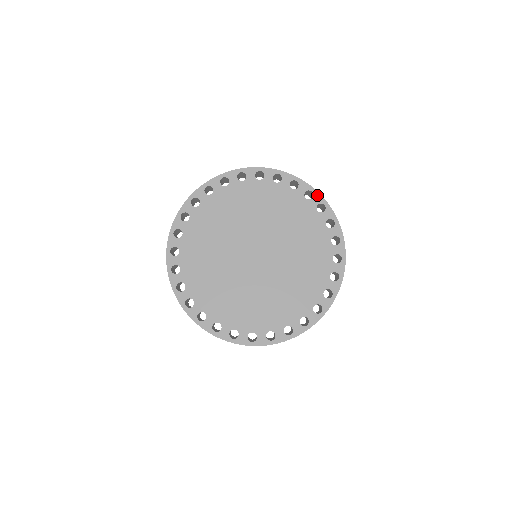
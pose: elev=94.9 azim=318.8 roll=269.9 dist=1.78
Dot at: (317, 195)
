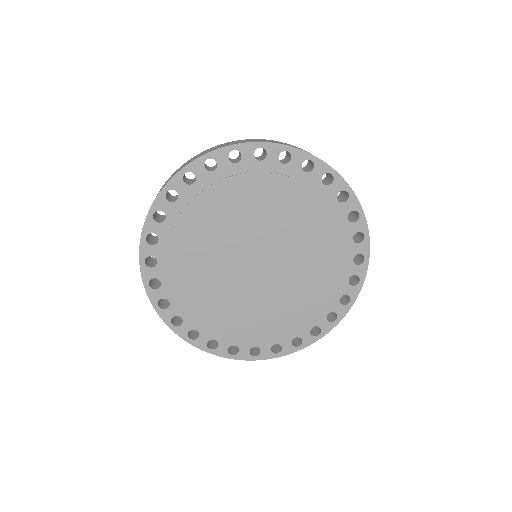
Dot at: (366, 244)
